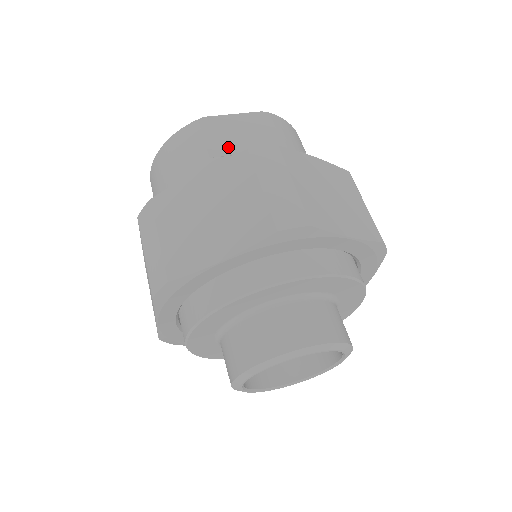
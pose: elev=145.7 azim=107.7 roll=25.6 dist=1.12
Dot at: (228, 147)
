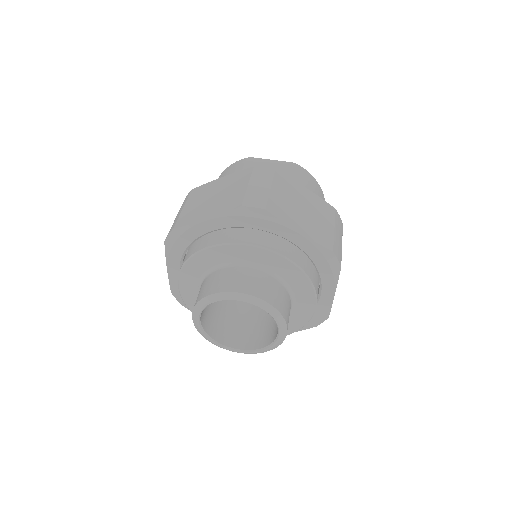
Dot at: occluded
